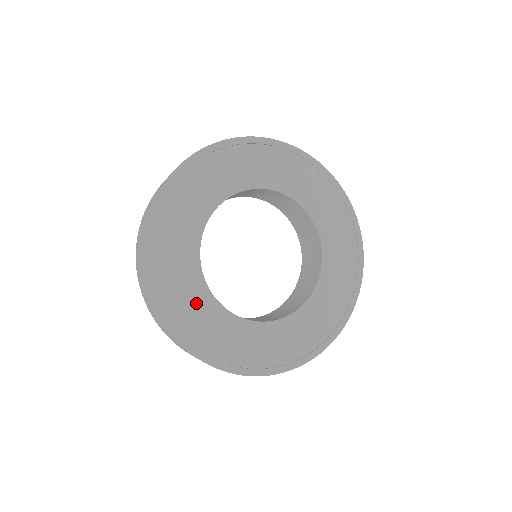
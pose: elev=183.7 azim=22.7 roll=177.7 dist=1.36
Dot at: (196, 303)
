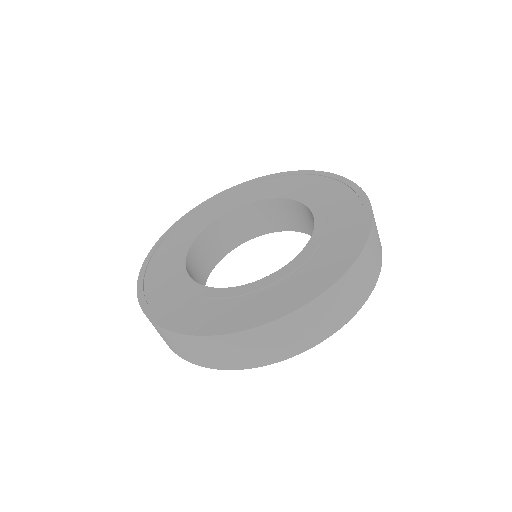
Dot at: (177, 249)
